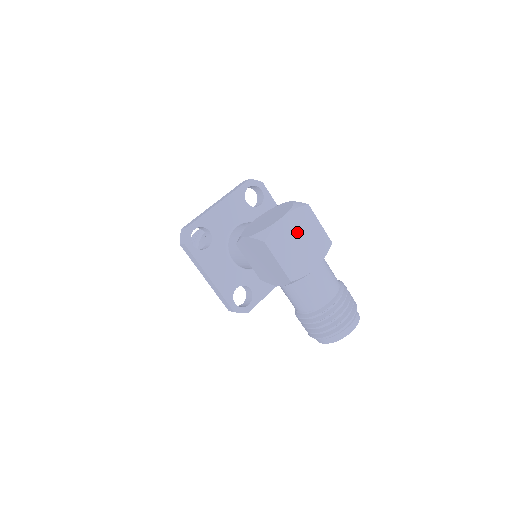
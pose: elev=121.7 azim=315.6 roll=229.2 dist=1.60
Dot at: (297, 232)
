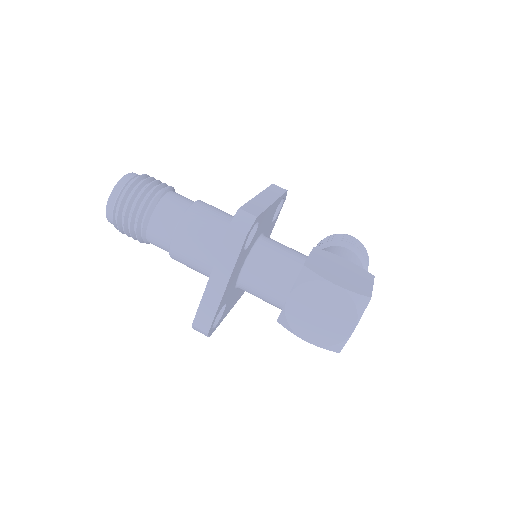
Dot at: occluded
